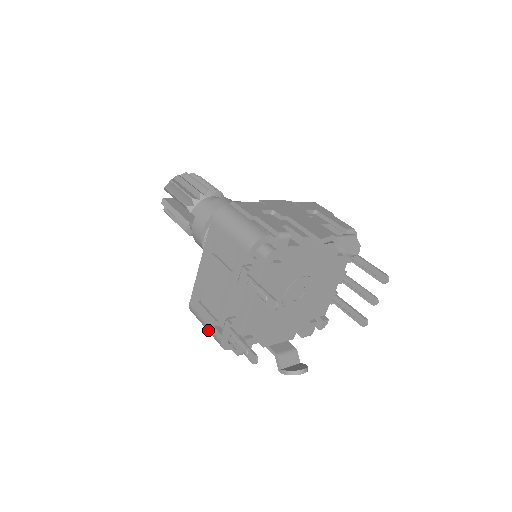
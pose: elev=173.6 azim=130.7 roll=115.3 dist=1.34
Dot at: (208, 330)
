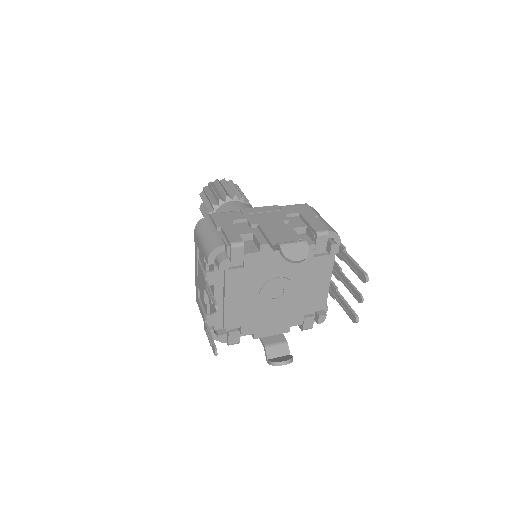
Dot at: occluded
